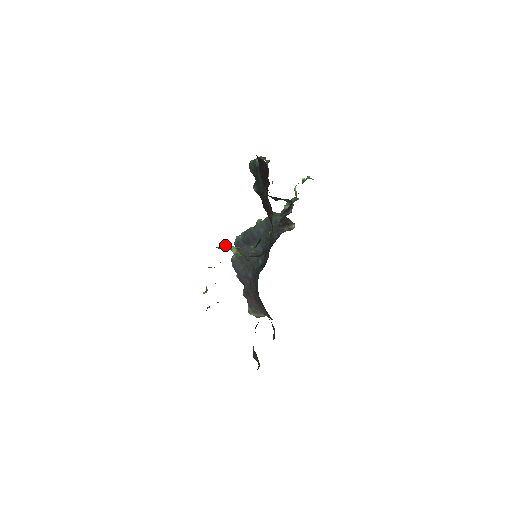
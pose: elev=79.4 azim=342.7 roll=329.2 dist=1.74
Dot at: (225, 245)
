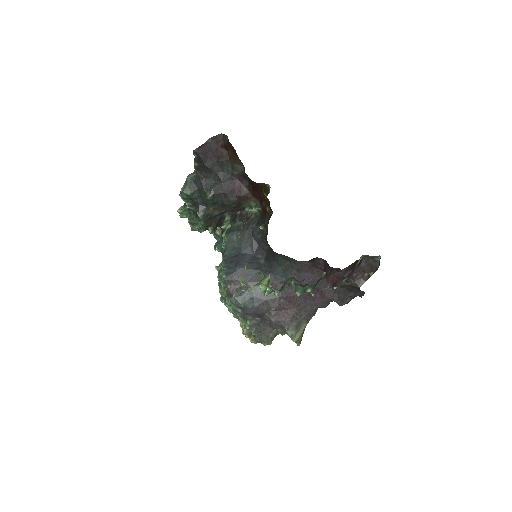
Dot at: occluded
